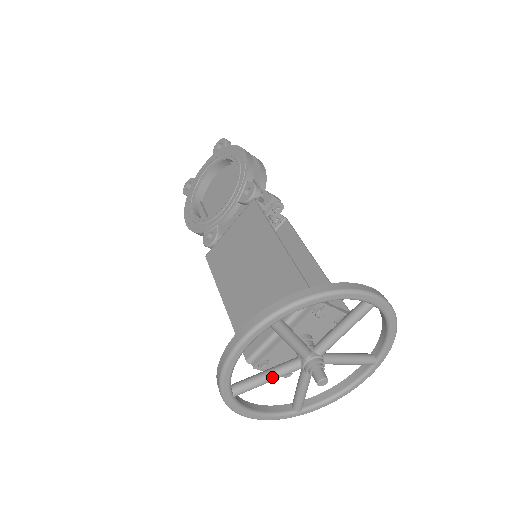
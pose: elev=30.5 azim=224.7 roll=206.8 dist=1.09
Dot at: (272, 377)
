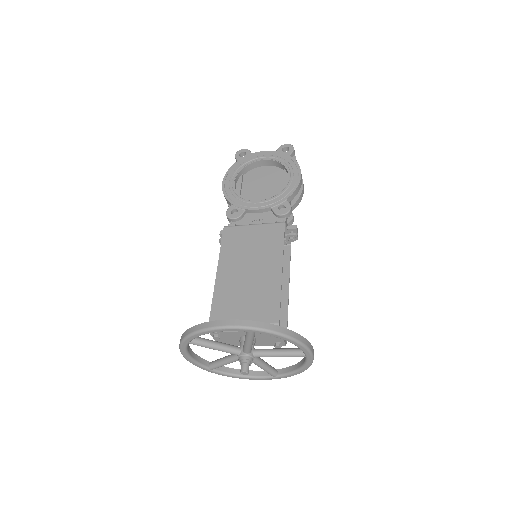
Dot at: (219, 349)
